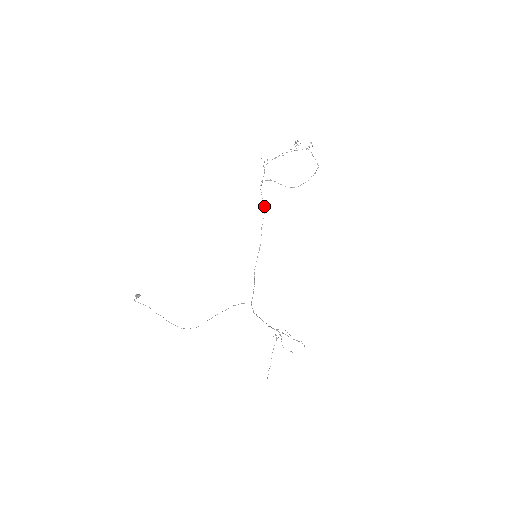
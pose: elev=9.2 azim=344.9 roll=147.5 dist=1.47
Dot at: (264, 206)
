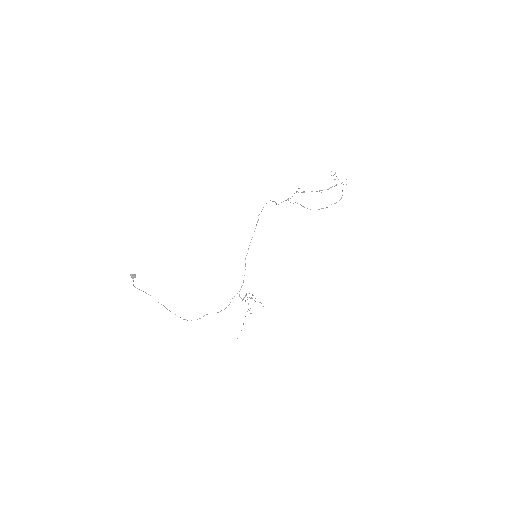
Dot at: (270, 200)
